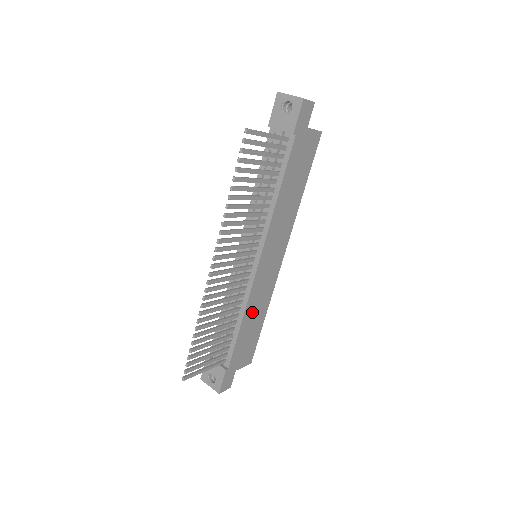
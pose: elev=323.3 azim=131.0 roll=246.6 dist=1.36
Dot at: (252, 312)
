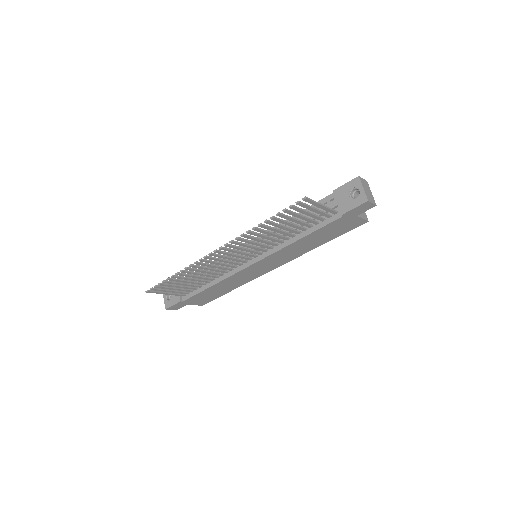
Dot at: (225, 284)
